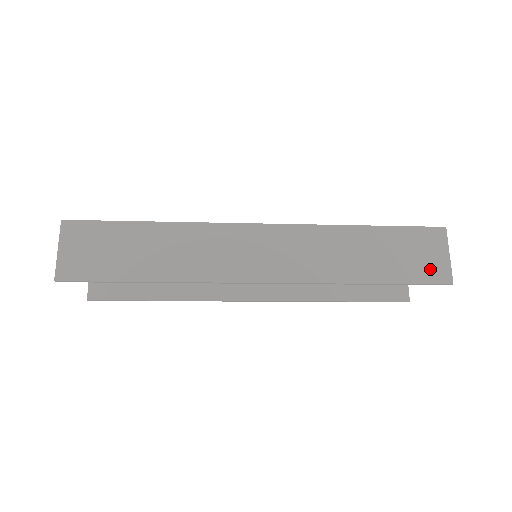
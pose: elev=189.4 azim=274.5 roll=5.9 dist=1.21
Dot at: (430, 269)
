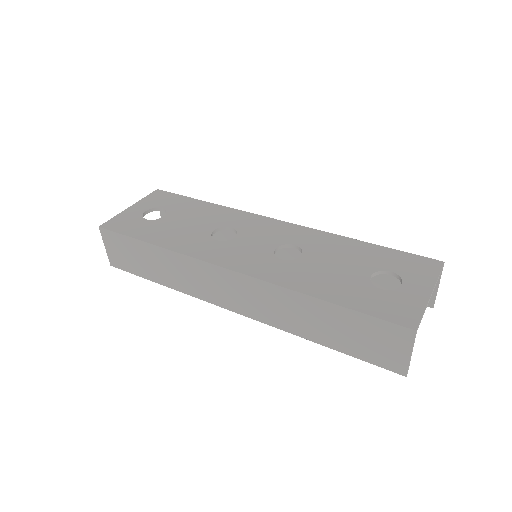
Dot at: (384, 357)
